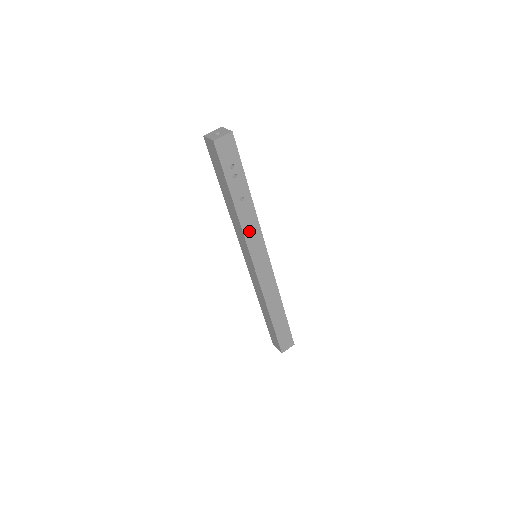
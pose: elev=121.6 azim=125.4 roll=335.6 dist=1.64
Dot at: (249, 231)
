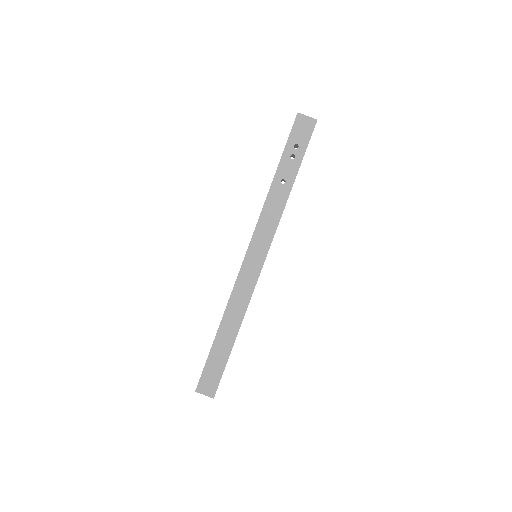
Dot at: (267, 217)
